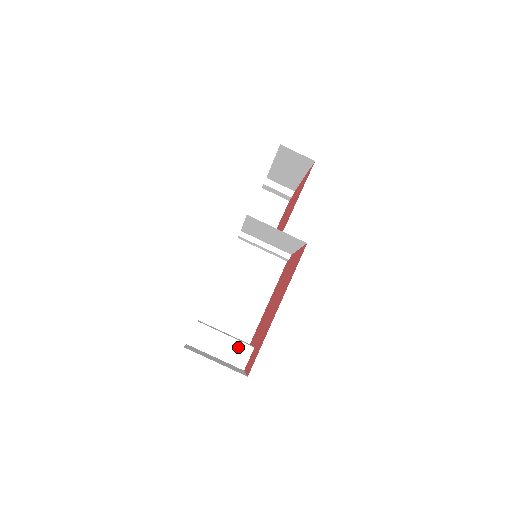
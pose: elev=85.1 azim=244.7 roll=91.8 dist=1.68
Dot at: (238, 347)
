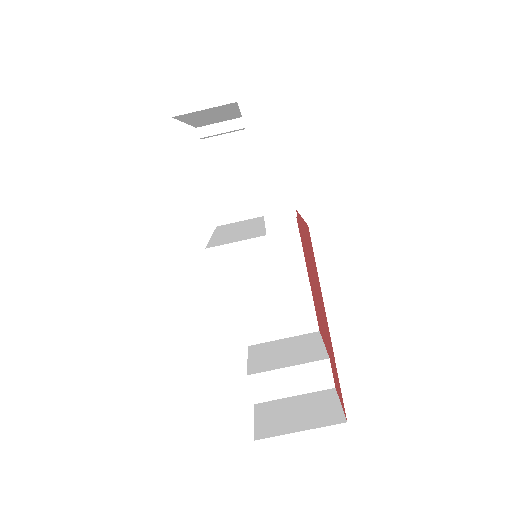
Dot at: (311, 370)
